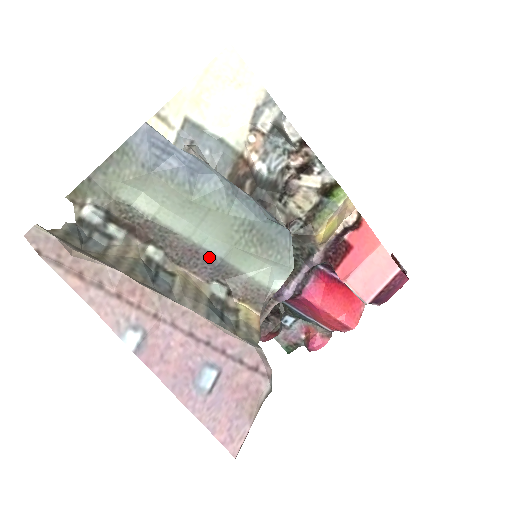
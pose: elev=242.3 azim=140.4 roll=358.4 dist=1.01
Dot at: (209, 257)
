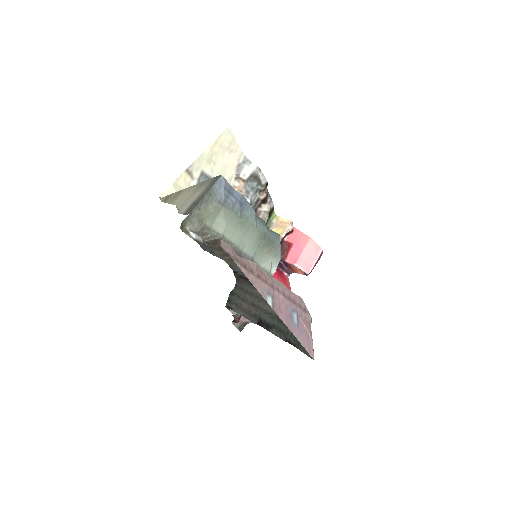
Dot at: (246, 258)
